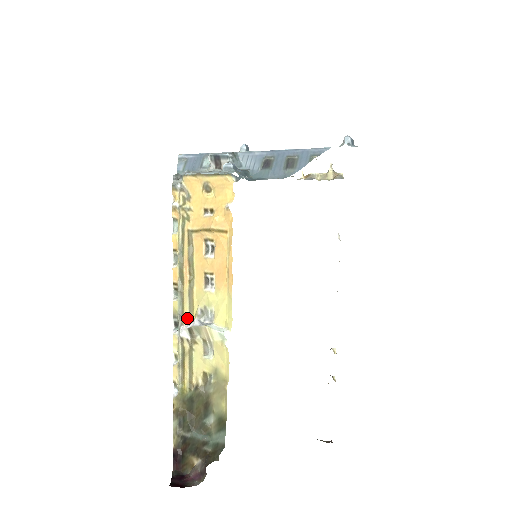
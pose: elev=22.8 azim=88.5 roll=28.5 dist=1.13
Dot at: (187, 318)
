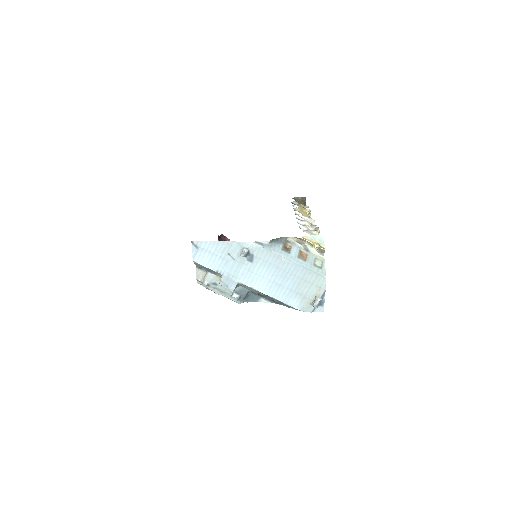
Dot at: occluded
